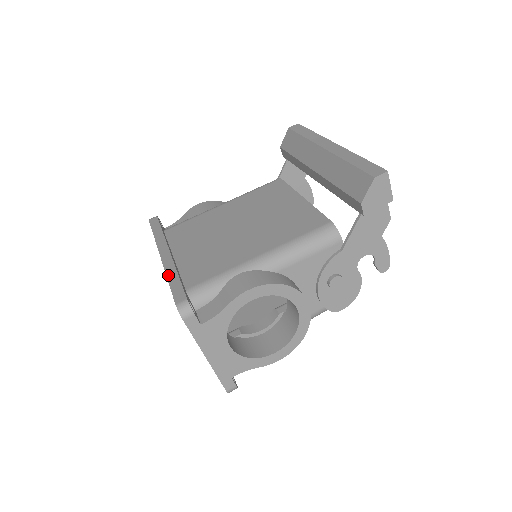
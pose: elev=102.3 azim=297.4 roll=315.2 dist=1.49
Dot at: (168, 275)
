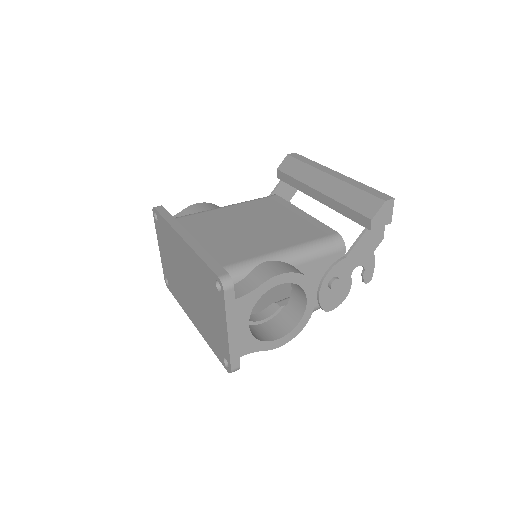
Dot at: (199, 253)
